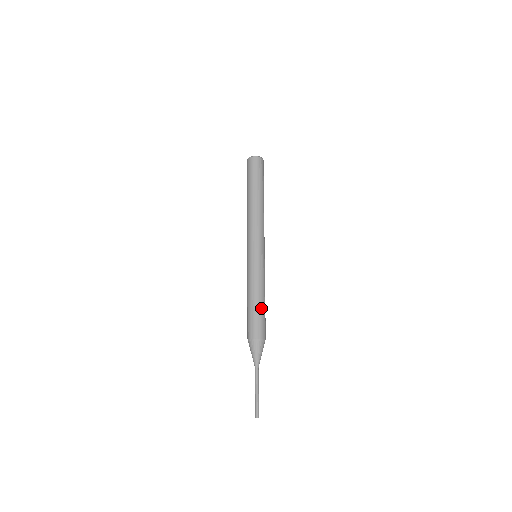
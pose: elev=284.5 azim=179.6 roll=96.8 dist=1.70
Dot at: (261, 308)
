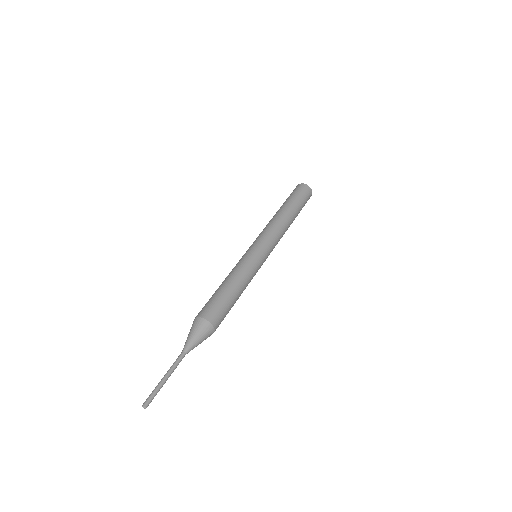
Dot at: (229, 294)
